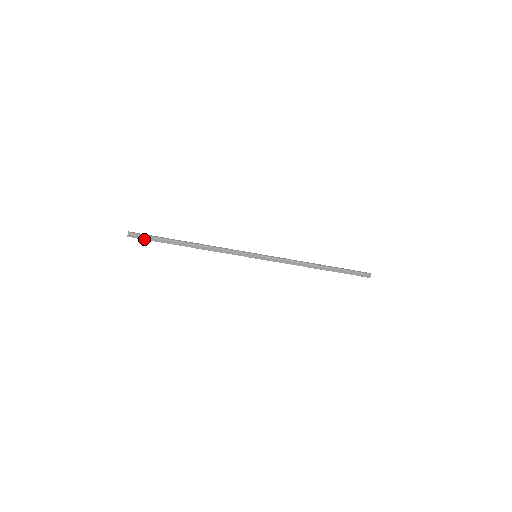
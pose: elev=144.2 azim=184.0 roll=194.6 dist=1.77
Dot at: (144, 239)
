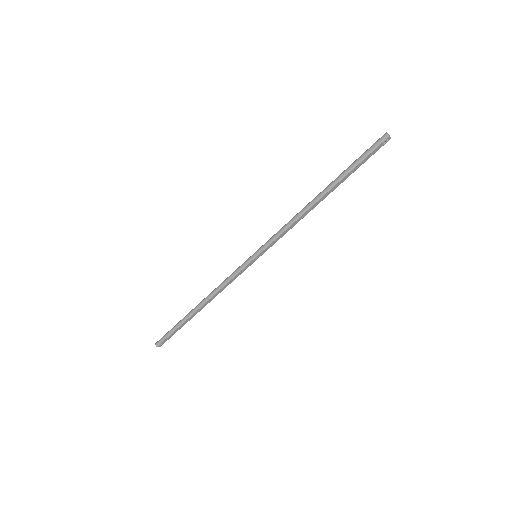
Dot at: (170, 337)
